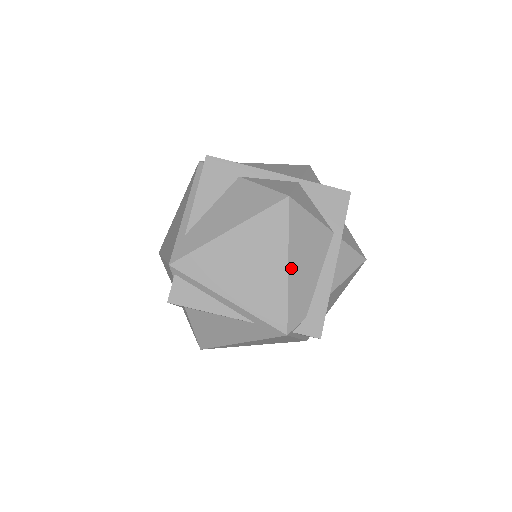
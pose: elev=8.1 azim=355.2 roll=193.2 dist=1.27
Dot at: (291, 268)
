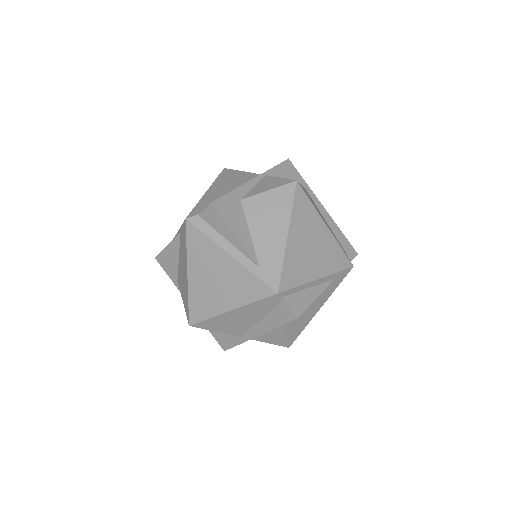
Dot at: (326, 225)
